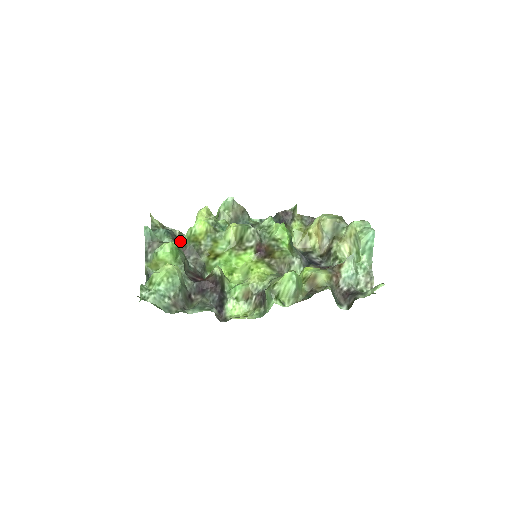
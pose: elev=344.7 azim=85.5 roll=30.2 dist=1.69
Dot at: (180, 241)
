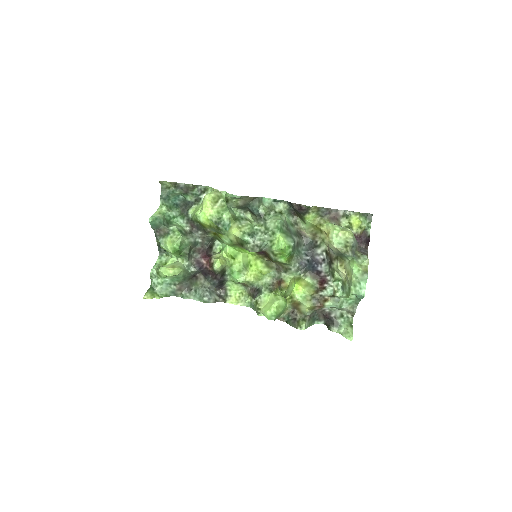
Dot at: (189, 214)
